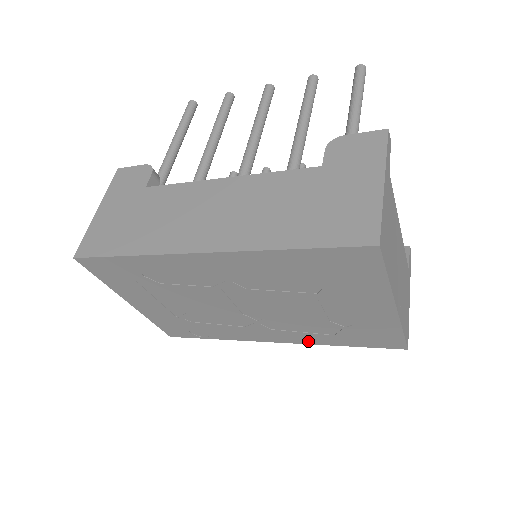
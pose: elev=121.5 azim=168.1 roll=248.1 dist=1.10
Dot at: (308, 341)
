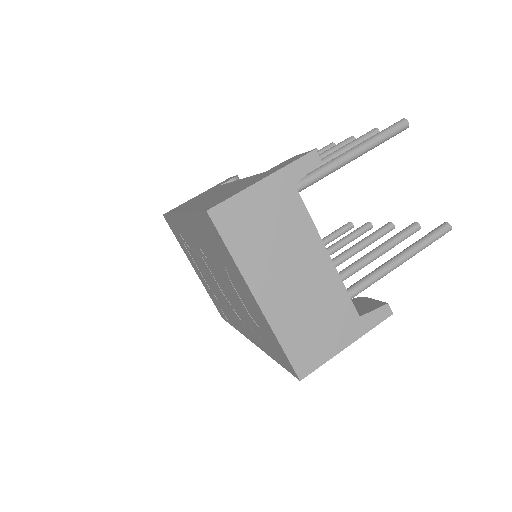
Dot at: (260, 345)
